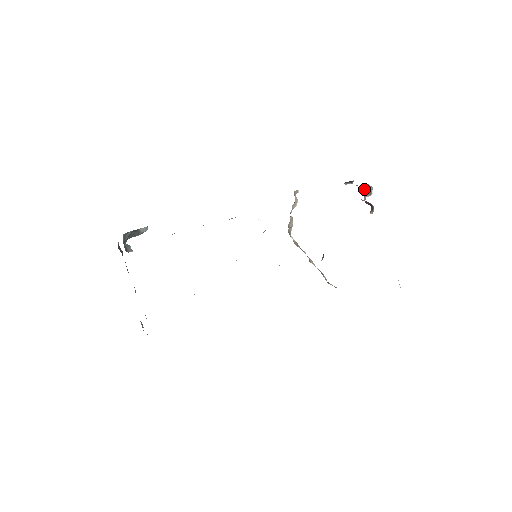
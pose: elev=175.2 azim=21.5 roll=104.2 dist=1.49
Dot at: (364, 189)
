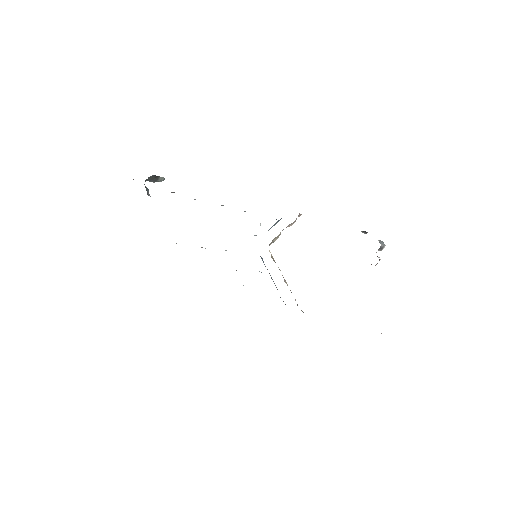
Dot at: (381, 244)
